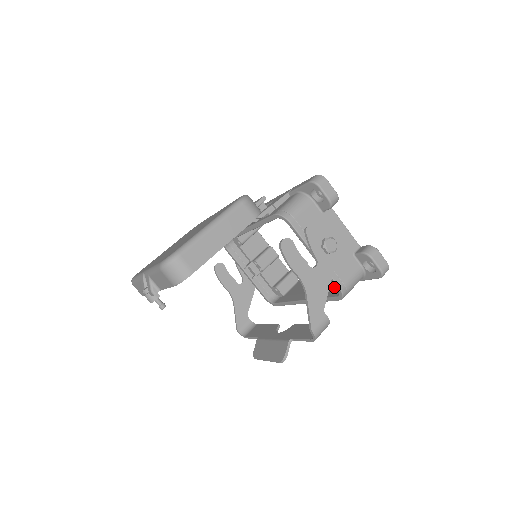
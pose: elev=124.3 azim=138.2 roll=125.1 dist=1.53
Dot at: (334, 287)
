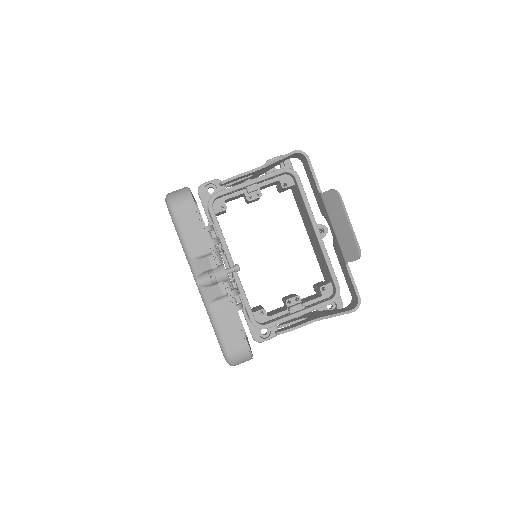
Dot at: (299, 197)
